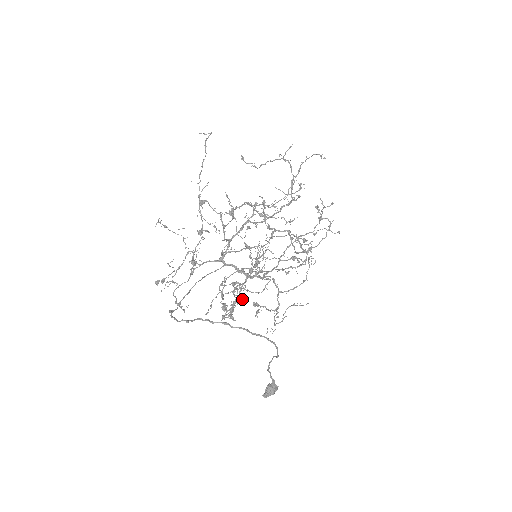
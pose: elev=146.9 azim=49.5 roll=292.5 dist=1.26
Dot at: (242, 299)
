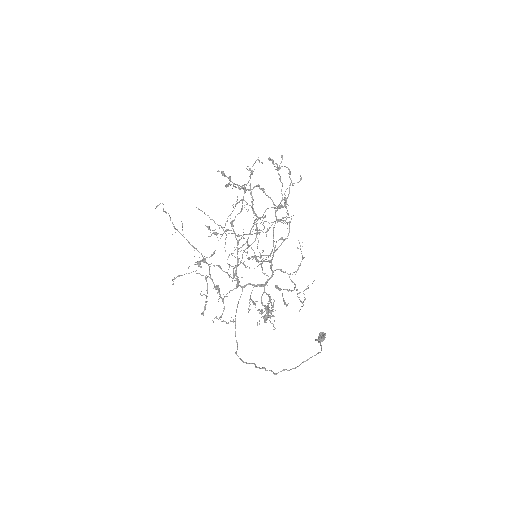
Dot at: (272, 311)
